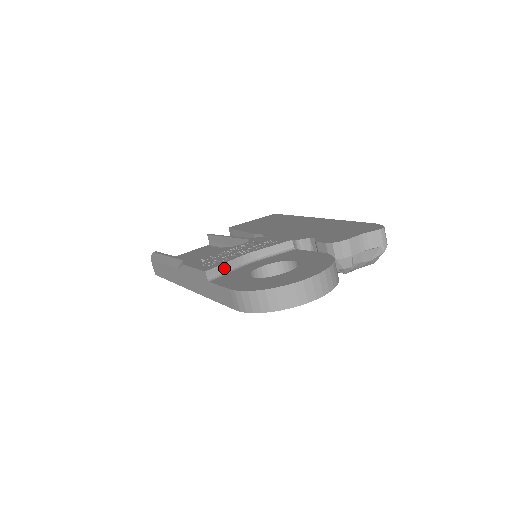
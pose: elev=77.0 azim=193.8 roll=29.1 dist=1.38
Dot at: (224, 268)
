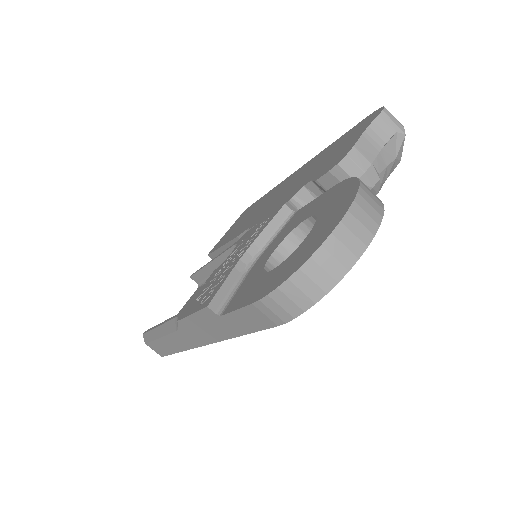
Dot at: (228, 288)
